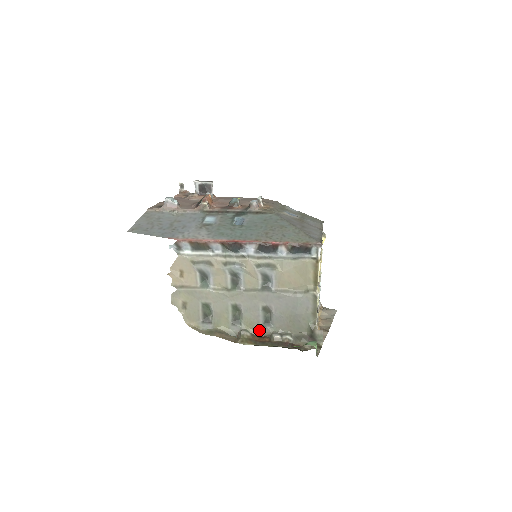
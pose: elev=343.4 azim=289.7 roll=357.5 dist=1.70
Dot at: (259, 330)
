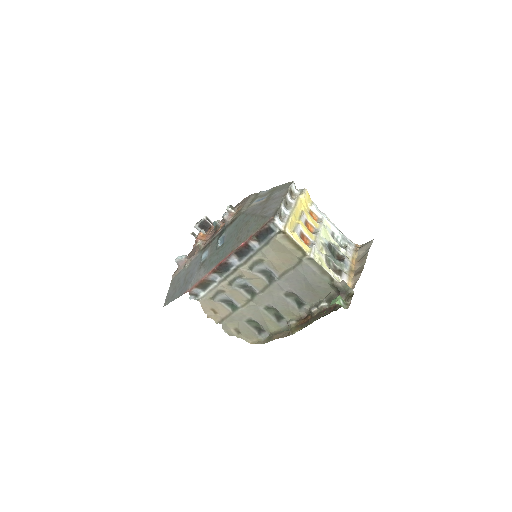
Dot at: (300, 313)
